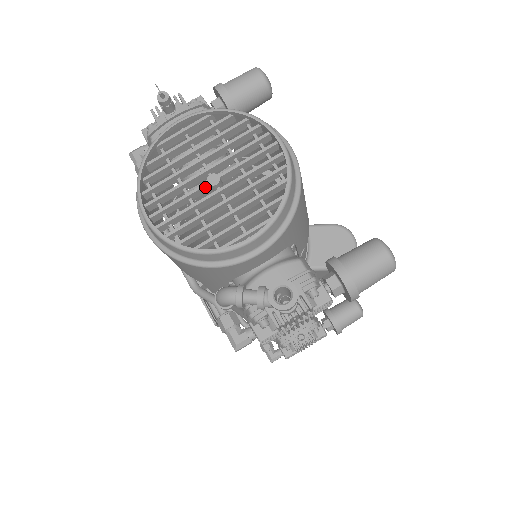
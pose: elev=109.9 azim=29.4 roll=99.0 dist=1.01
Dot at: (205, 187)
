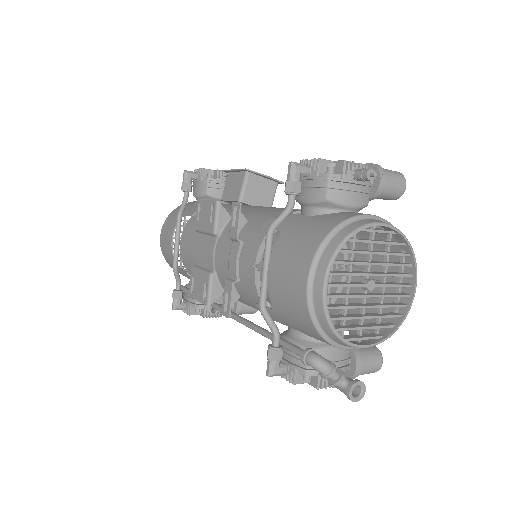
Dot at: (363, 286)
